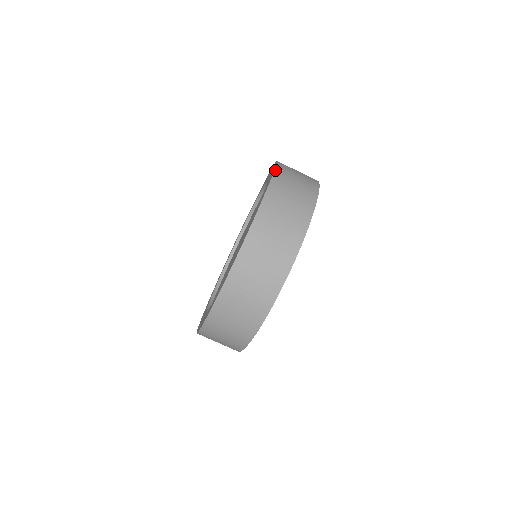
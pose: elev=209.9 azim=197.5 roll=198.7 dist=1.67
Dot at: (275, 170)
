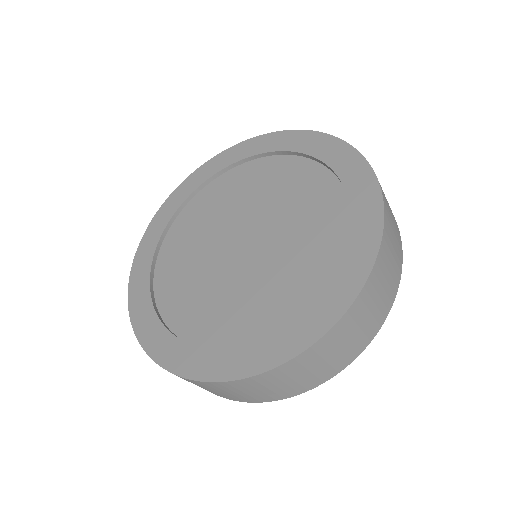
Dot at: occluded
